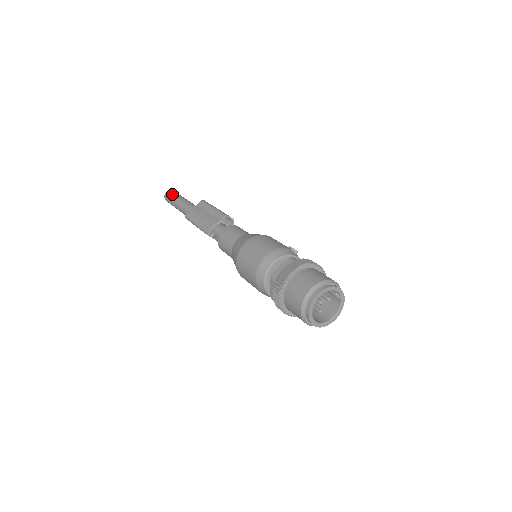
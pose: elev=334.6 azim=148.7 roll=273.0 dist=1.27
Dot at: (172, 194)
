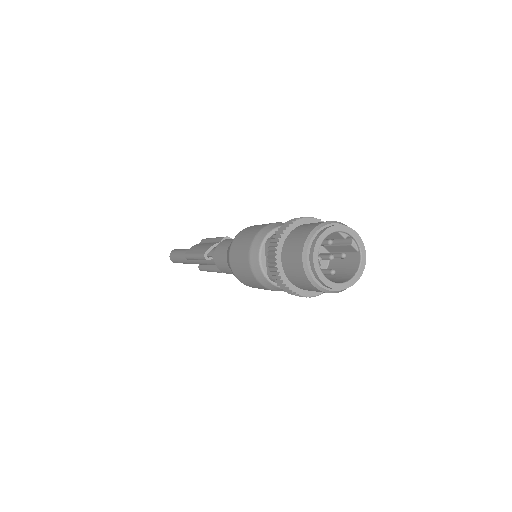
Dot at: (177, 249)
